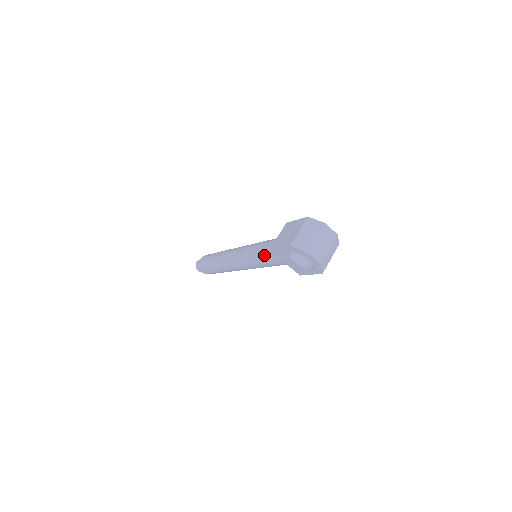
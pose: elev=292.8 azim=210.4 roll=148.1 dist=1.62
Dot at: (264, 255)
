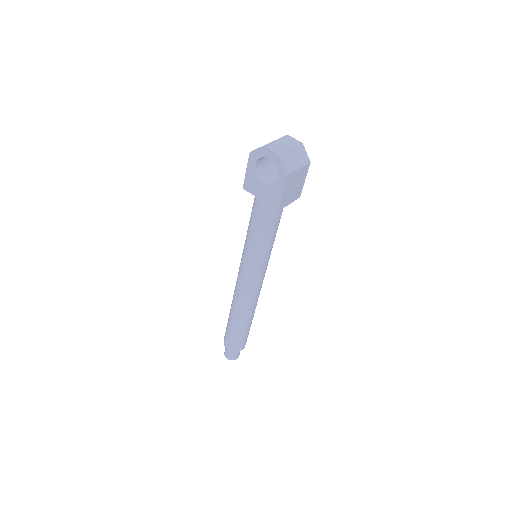
Dot at: (250, 221)
